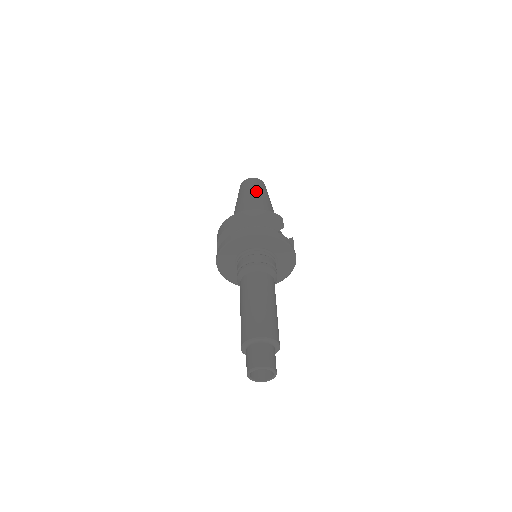
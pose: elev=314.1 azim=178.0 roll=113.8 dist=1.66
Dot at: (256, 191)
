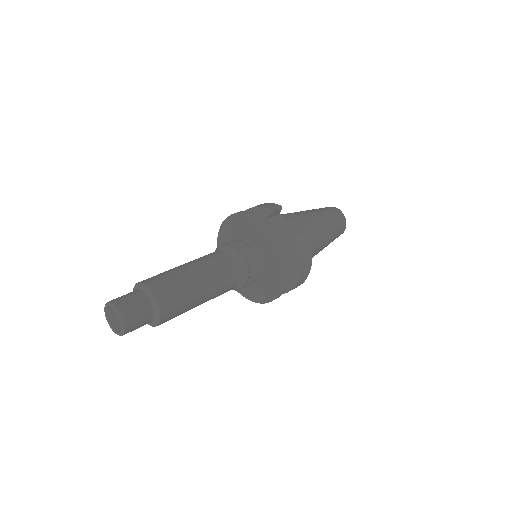
Dot at: occluded
